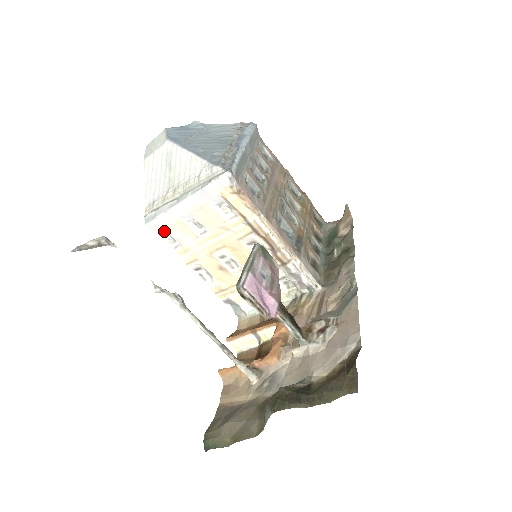
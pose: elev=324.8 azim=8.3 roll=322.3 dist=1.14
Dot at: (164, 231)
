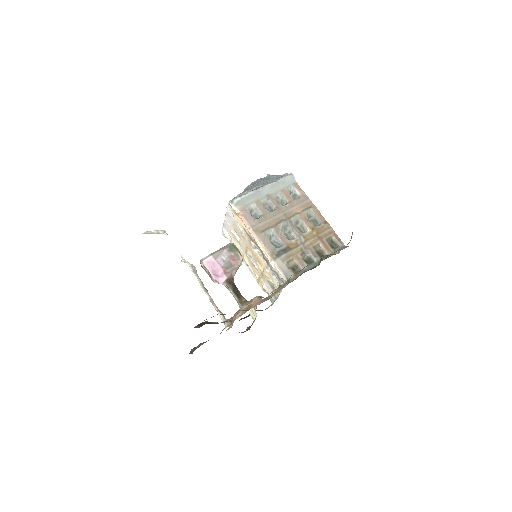
Dot at: (229, 238)
